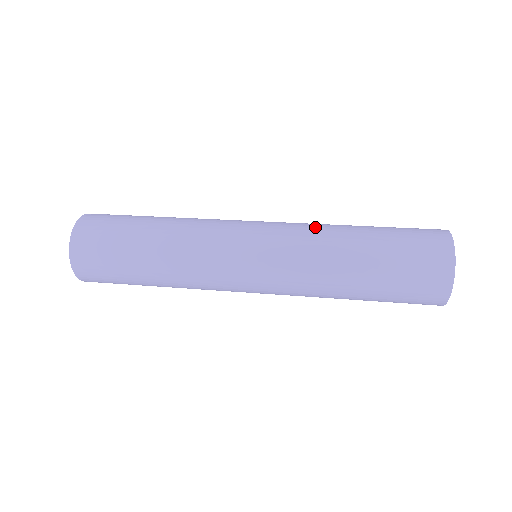
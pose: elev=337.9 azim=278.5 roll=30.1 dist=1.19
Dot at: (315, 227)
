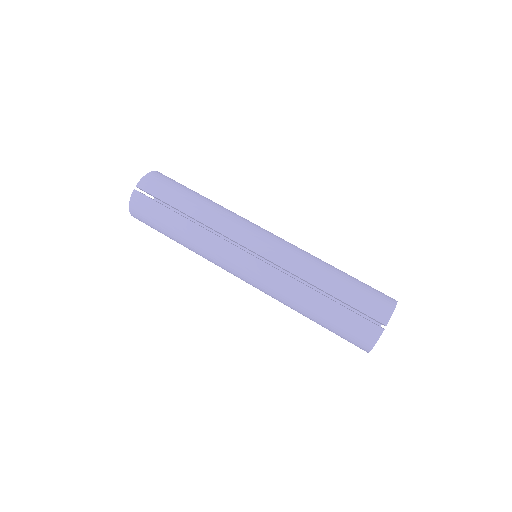
Dot at: (283, 291)
